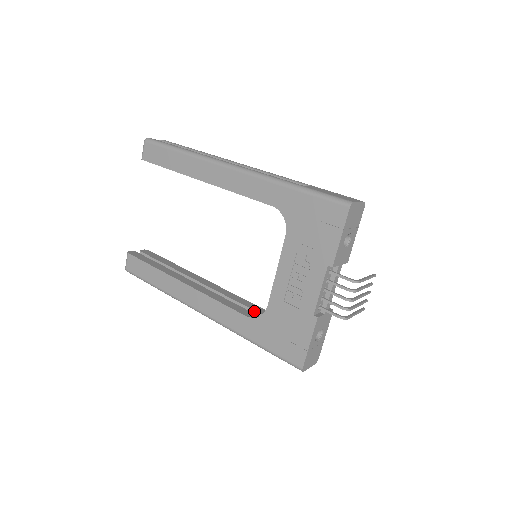
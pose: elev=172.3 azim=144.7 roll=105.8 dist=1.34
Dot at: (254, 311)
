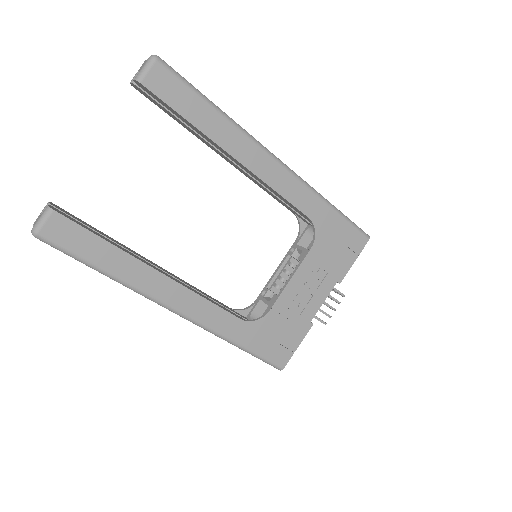
Dot at: occluded
